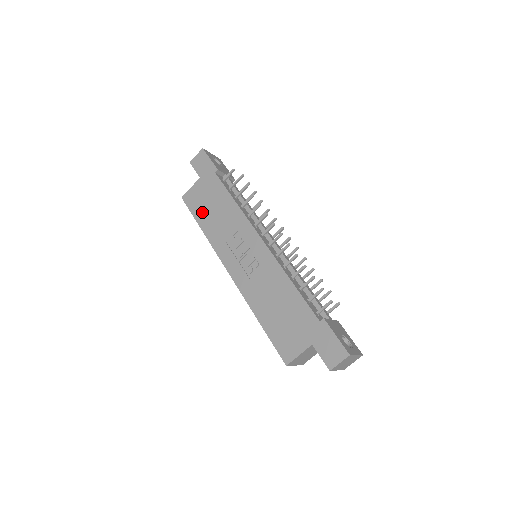
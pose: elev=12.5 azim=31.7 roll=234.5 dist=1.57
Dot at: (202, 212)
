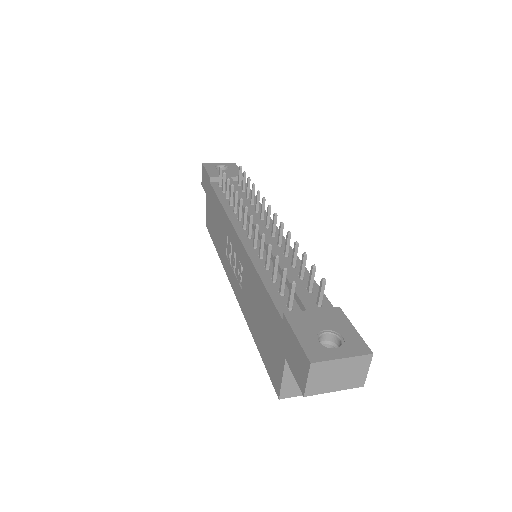
Dot at: (213, 231)
